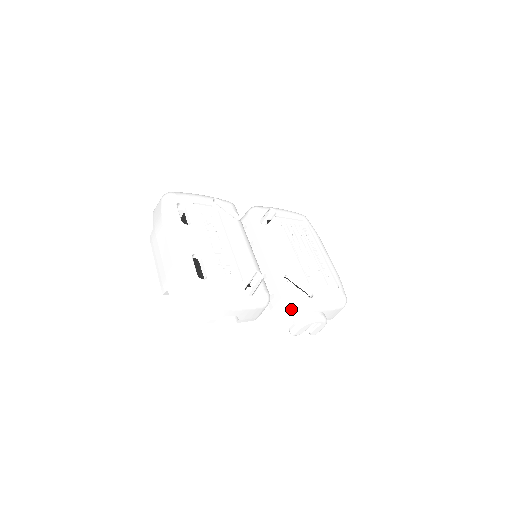
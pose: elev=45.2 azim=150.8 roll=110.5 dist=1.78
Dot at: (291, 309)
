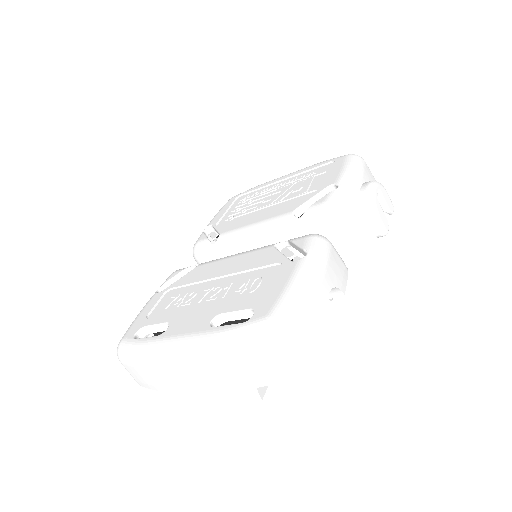
Dot at: (346, 217)
